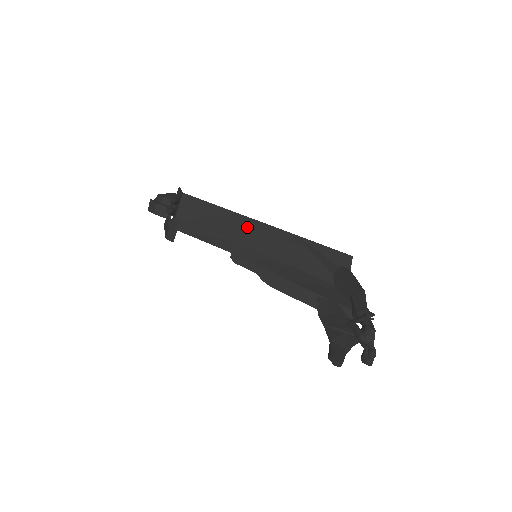
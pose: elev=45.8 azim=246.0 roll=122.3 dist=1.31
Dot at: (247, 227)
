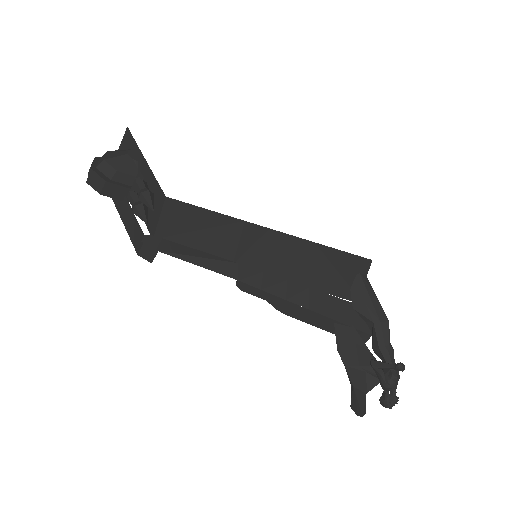
Dot at: (257, 239)
